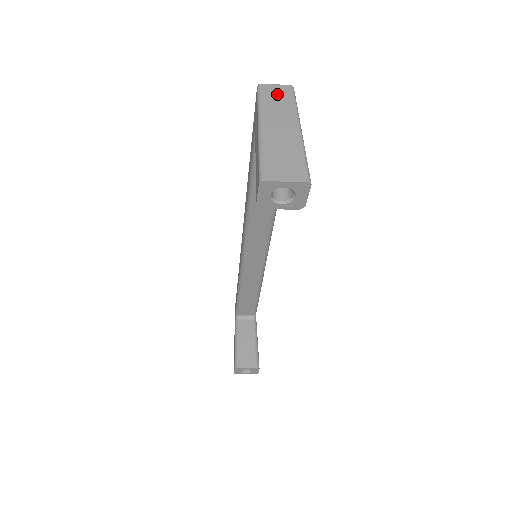
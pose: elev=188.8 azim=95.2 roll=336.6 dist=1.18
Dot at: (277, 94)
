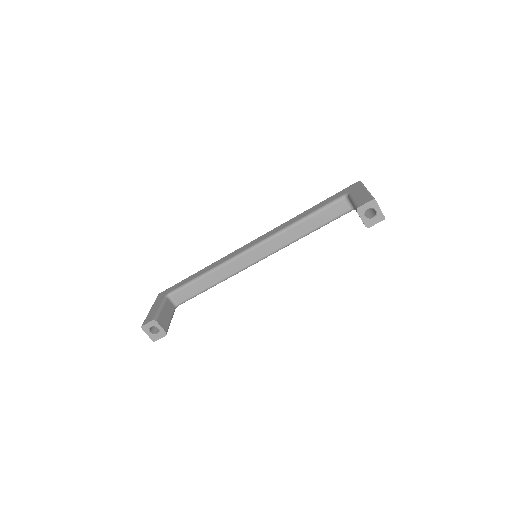
Dot at: occluded
